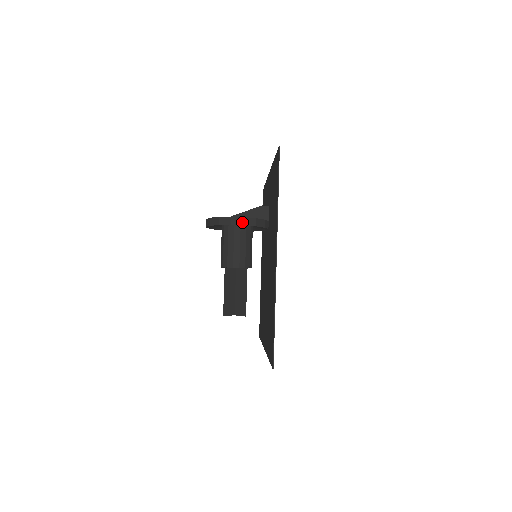
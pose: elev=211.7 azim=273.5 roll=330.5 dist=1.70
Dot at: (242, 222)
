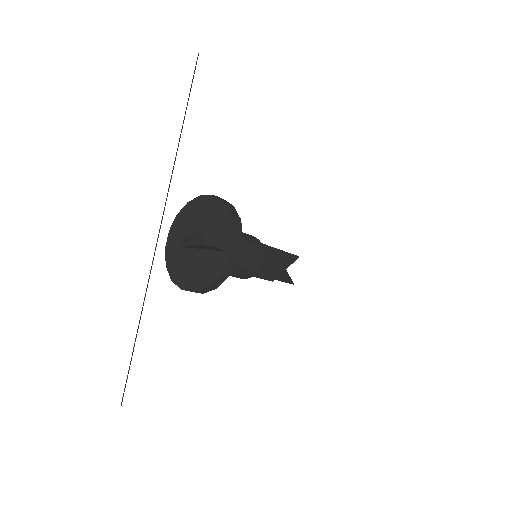
Dot at: occluded
